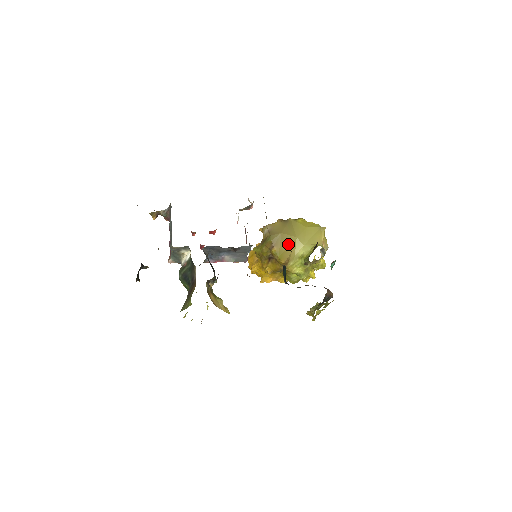
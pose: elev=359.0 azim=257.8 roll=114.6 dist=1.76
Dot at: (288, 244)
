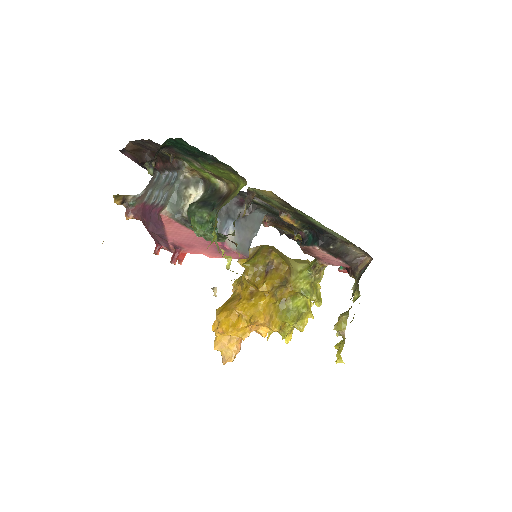
Dot at: (284, 256)
